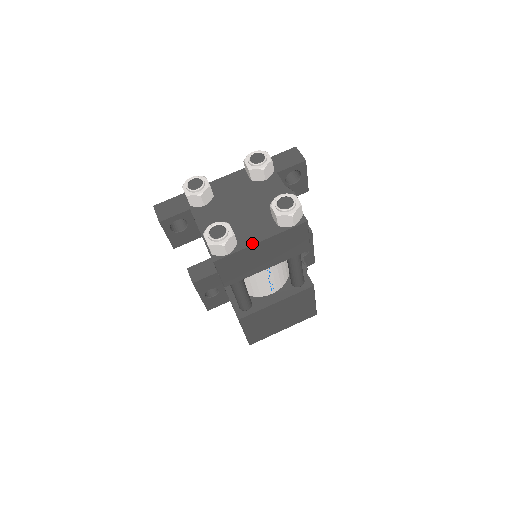
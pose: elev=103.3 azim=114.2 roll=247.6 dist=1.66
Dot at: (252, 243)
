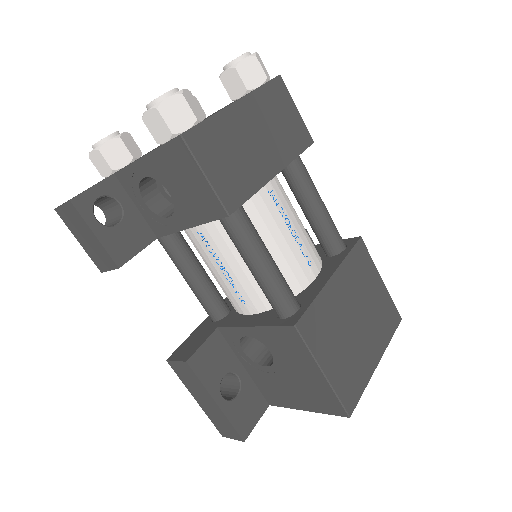
Dot at: (225, 107)
